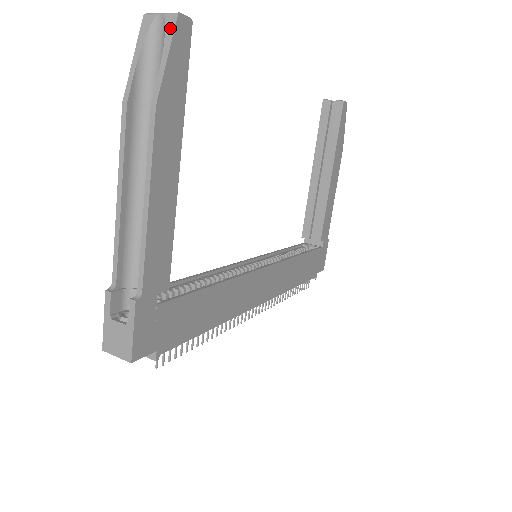
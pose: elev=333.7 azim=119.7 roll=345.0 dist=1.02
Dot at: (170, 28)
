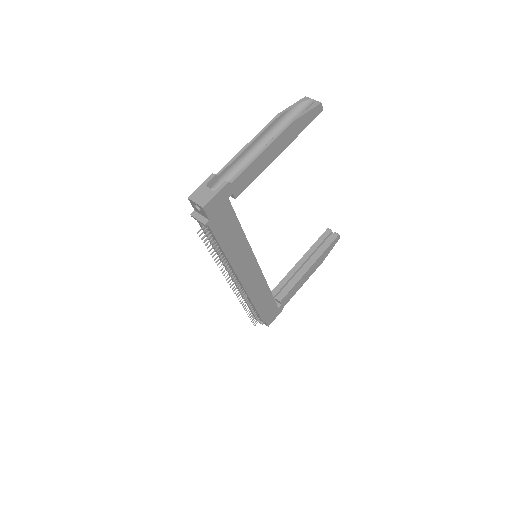
Dot at: (315, 105)
